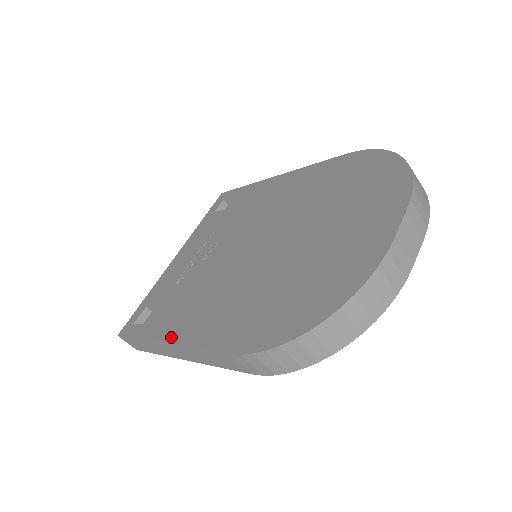
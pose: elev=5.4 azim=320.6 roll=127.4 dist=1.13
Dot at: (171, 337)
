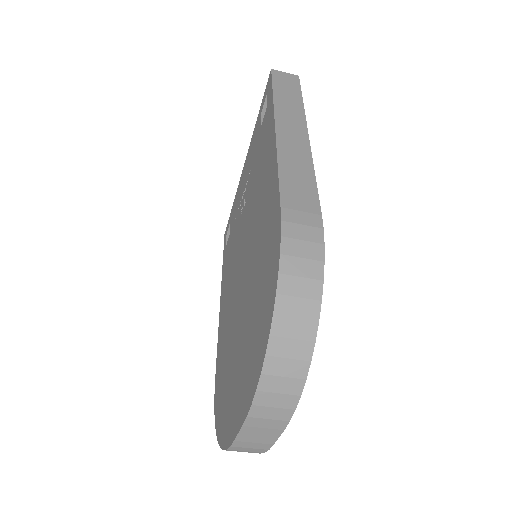
Dot at: (221, 298)
